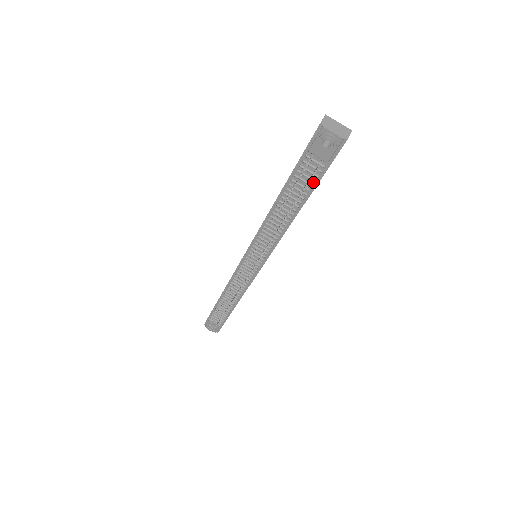
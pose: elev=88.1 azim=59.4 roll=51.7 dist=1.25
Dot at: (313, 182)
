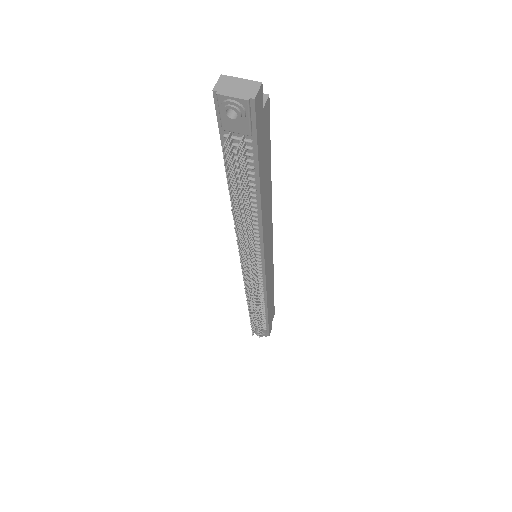
Dot at: (252, 163)
